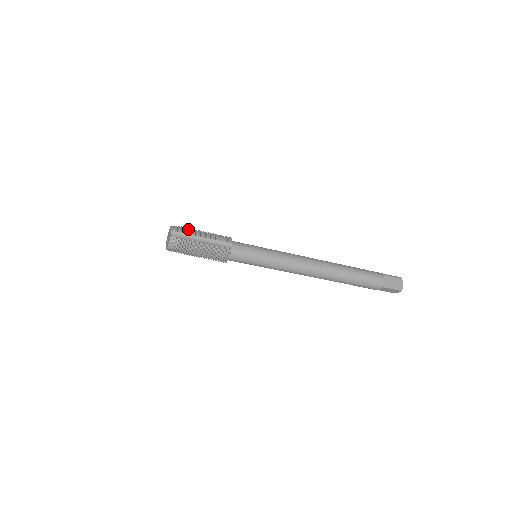
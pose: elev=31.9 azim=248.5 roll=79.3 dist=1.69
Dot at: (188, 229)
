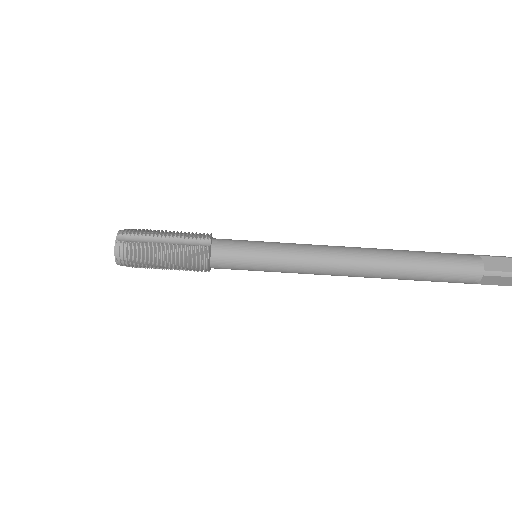
Dot at: (145, 230)
